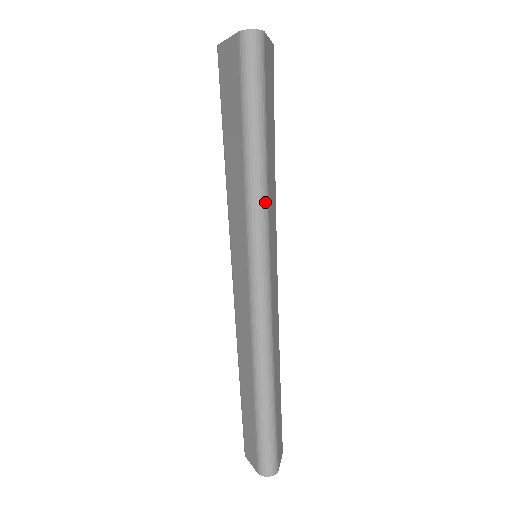
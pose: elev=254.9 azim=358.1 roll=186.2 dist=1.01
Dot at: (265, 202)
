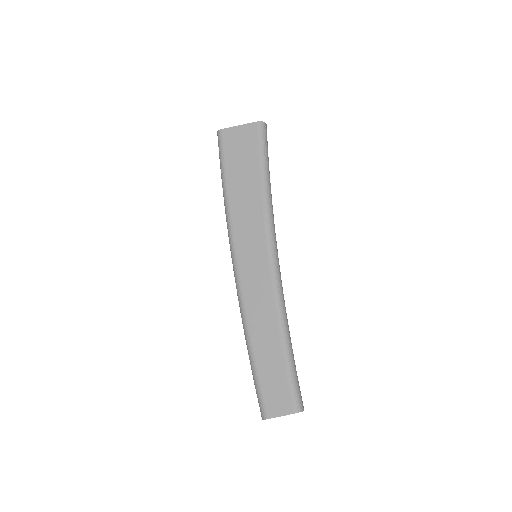
Dot at: (273, 214)
